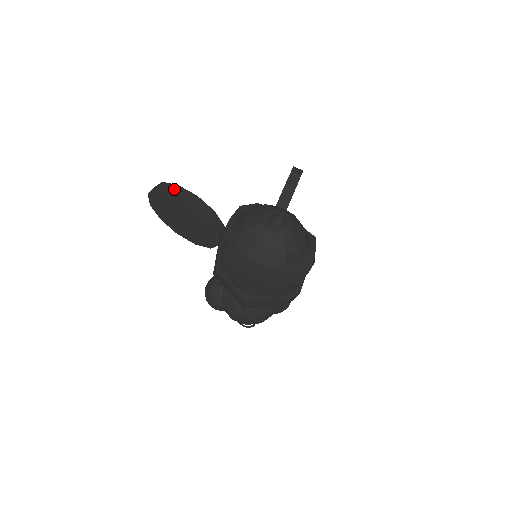
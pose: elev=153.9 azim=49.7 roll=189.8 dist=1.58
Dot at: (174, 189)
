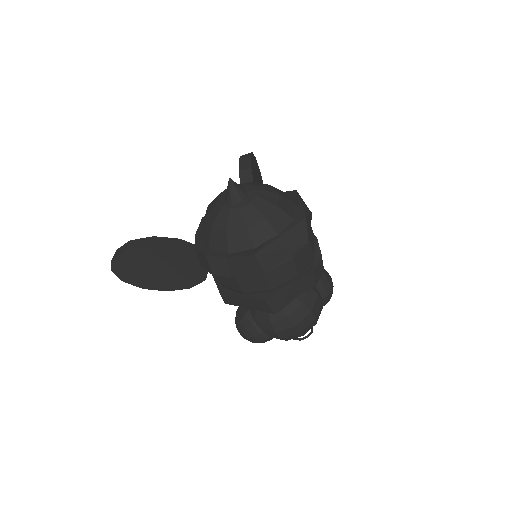
Dot at: (127, 246)
